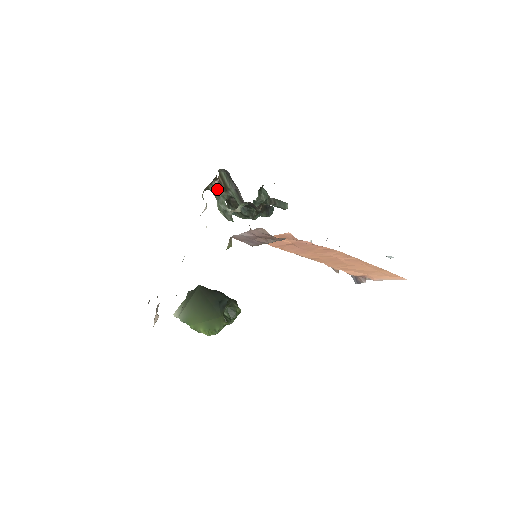
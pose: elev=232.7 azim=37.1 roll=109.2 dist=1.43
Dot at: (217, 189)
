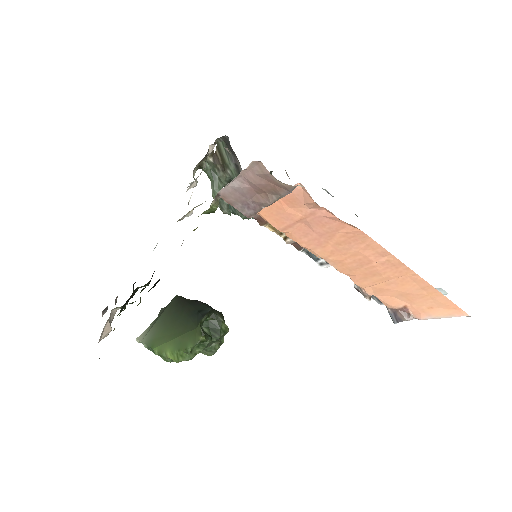
Dot at: (213, 168)
